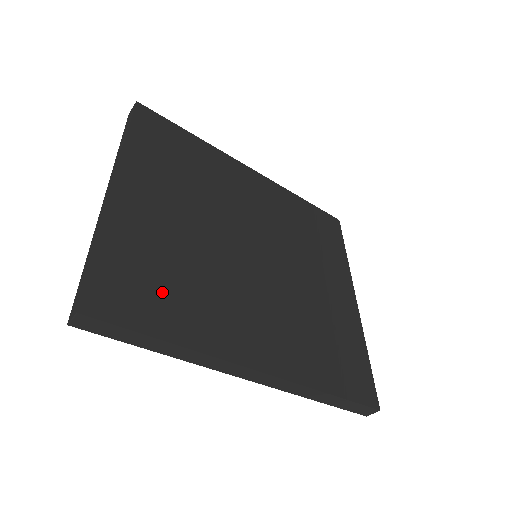
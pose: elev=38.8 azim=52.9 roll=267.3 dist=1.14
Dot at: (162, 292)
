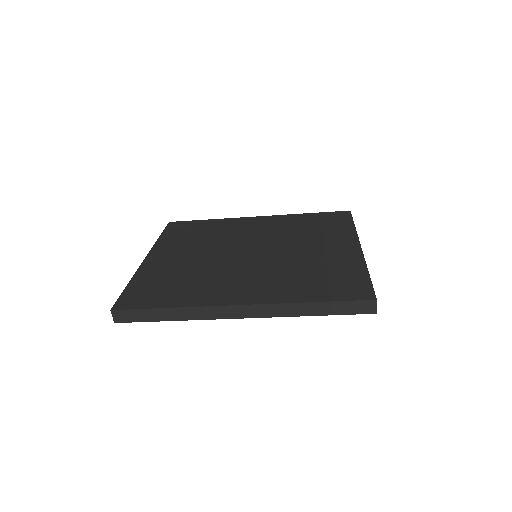
Dot at: (168, 289)
